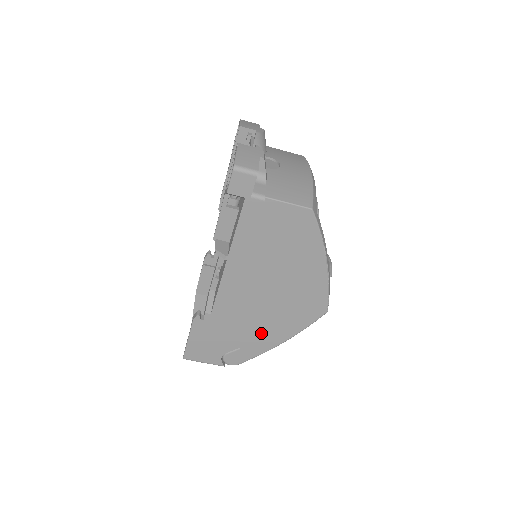
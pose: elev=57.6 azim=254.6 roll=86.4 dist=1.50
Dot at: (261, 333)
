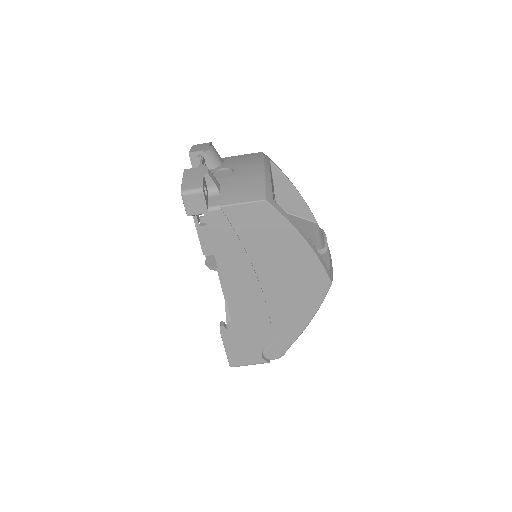
Dot at: (284, 323)
